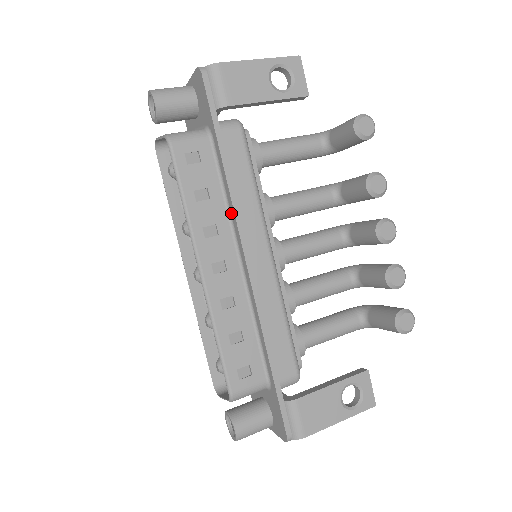
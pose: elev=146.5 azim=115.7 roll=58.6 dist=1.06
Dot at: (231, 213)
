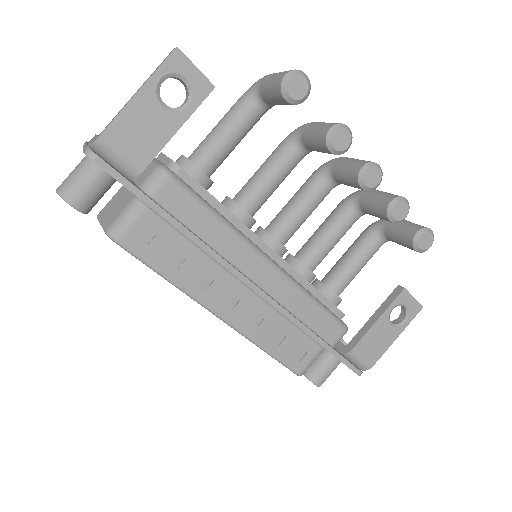
Dot at: (213, 258)
